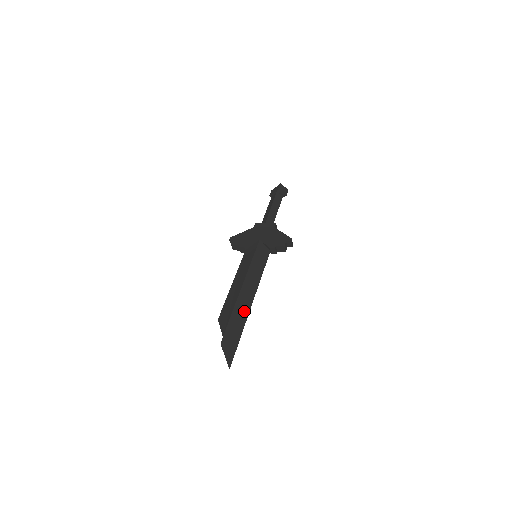
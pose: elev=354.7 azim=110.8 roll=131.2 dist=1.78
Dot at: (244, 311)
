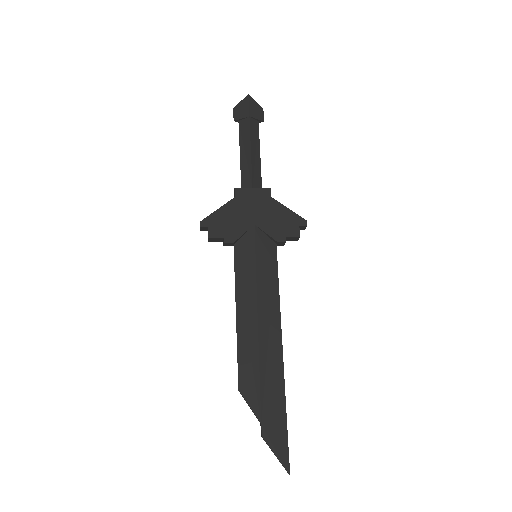
Dot at: (276, 369)
